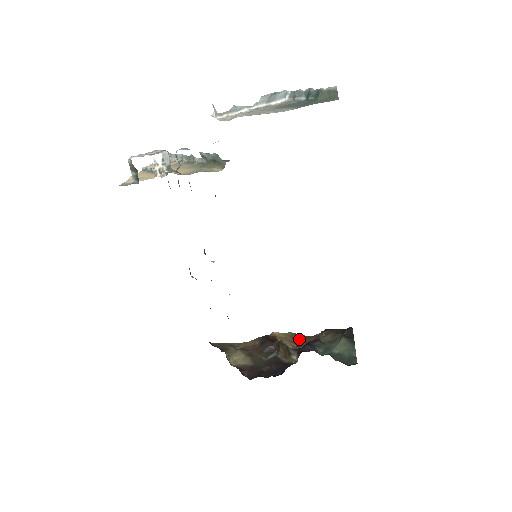
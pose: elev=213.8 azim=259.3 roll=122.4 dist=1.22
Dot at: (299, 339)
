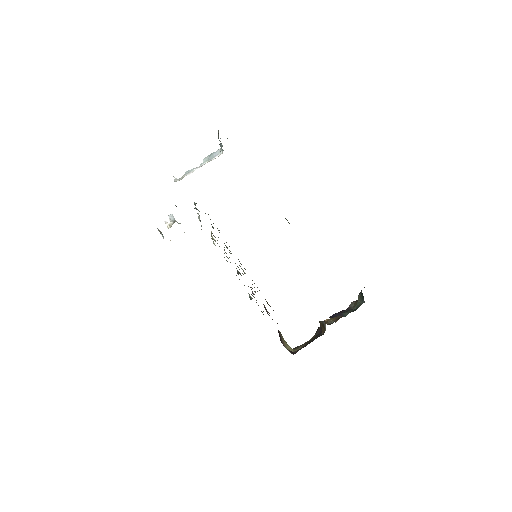
Dot at: (340, 317)
